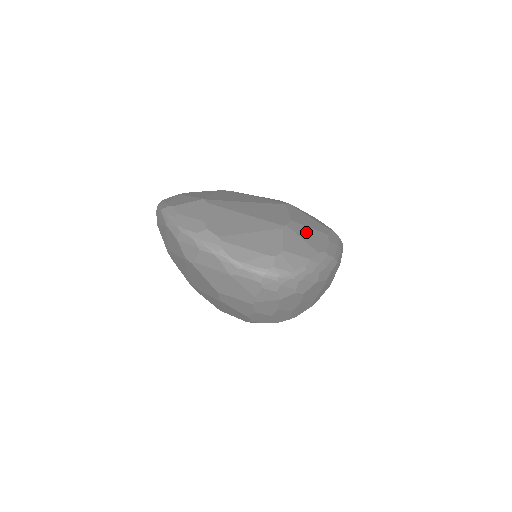
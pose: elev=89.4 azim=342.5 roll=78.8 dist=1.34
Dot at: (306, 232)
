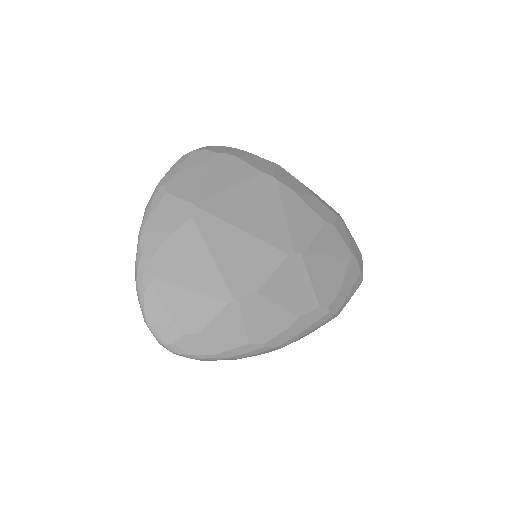
Dot at: (263, 312)
